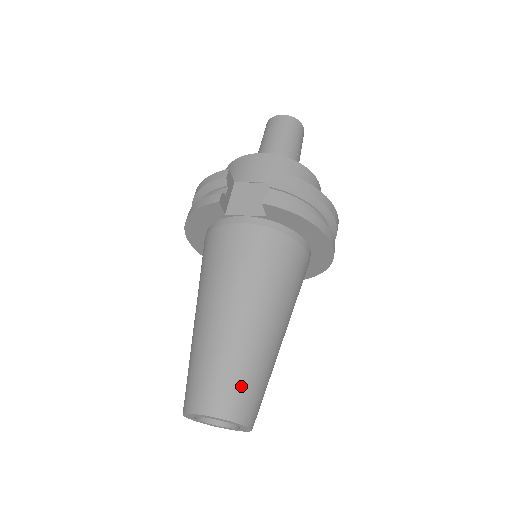
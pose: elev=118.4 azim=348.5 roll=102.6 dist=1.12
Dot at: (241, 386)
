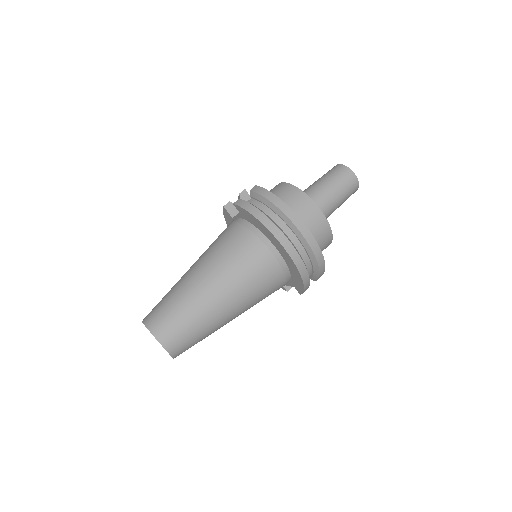
Dot at: (165, 312)
